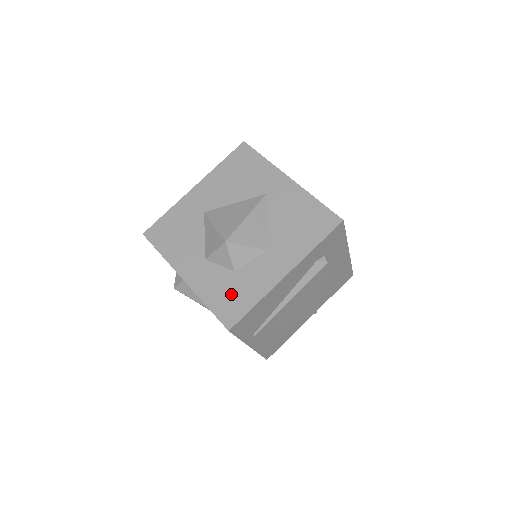
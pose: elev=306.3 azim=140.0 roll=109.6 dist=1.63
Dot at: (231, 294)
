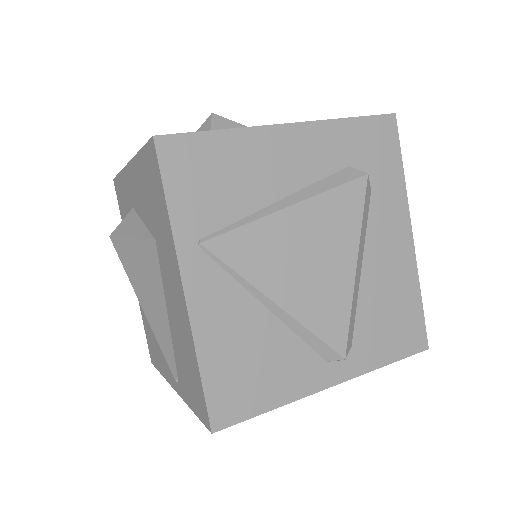
Dot at: occluded
